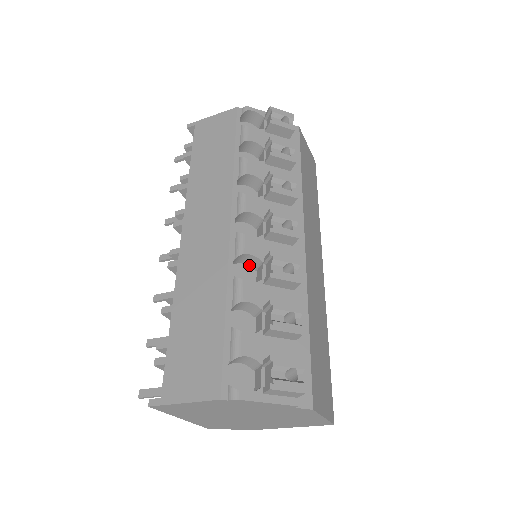
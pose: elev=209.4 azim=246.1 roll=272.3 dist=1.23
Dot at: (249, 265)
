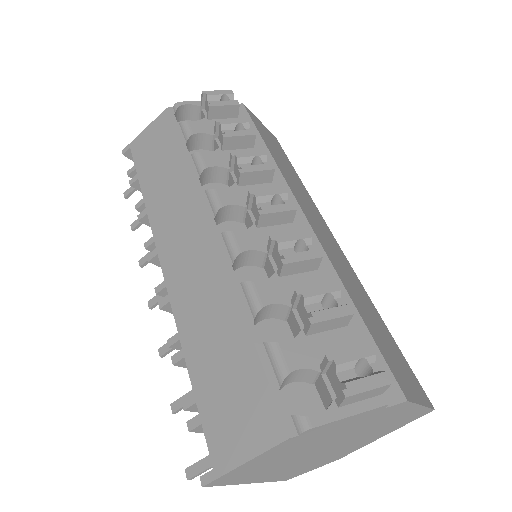
Dot at: (252, 265)
